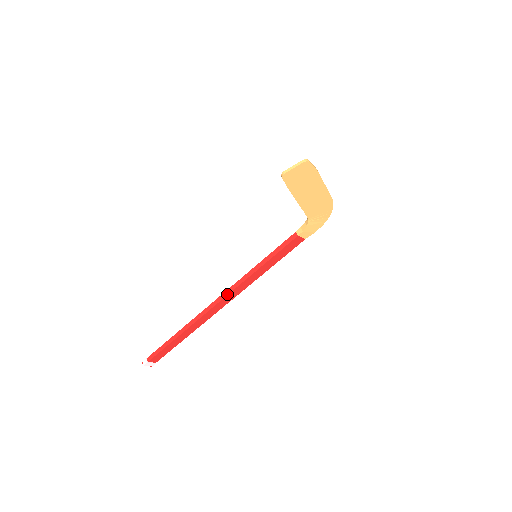
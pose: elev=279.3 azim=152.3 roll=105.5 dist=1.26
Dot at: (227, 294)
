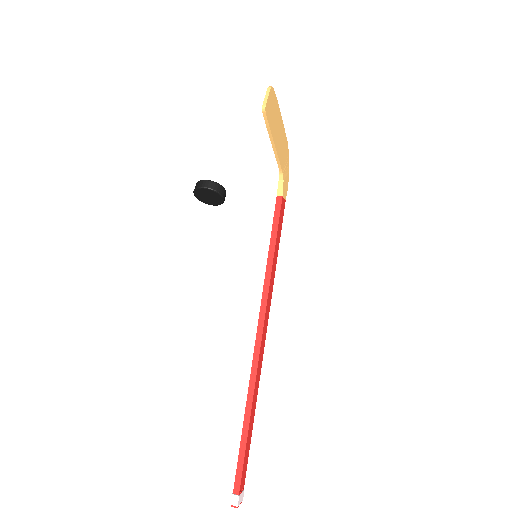
Dot at: (264, 314)
